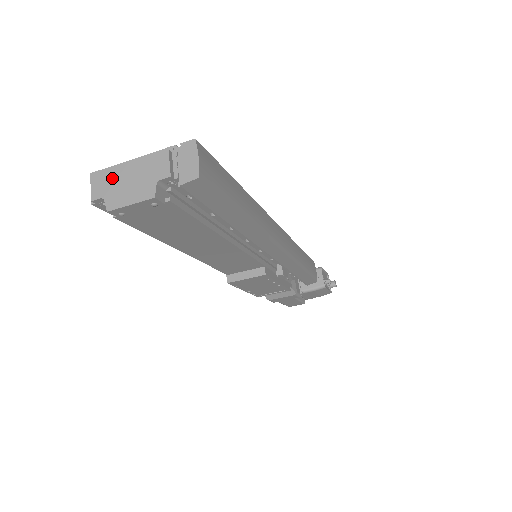
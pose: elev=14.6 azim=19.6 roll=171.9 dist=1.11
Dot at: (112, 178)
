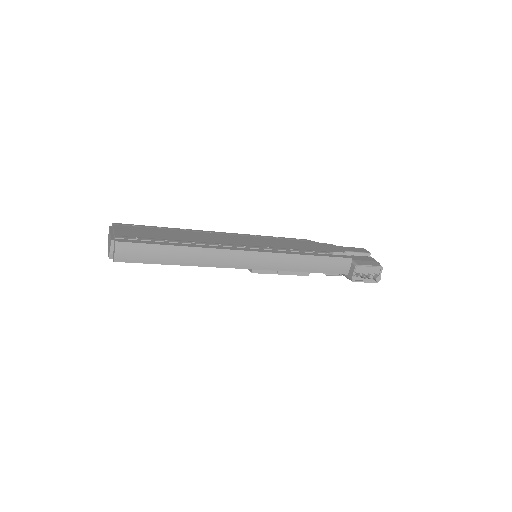
Dot at: (109, 235)
